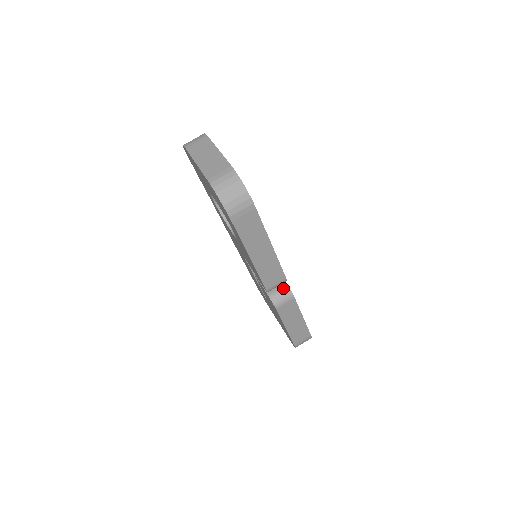
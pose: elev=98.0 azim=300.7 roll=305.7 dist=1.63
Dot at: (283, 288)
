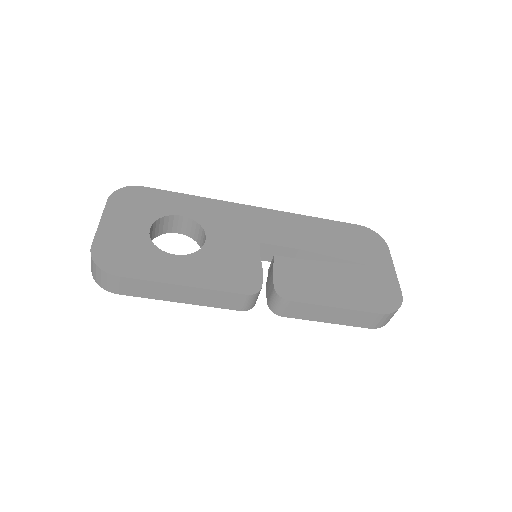
Dot at: (273, 294)
